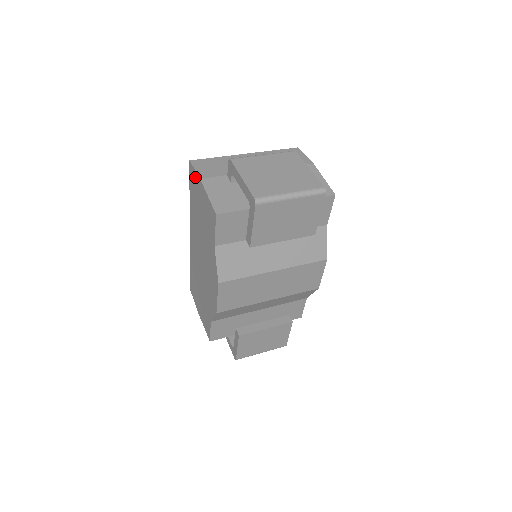
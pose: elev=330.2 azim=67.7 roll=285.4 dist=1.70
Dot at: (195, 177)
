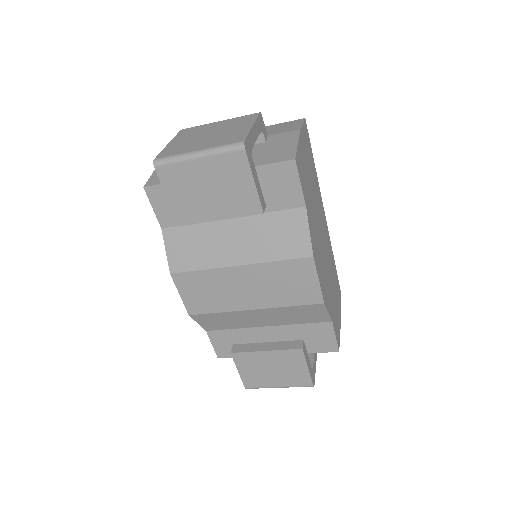
Dot at: occluded
